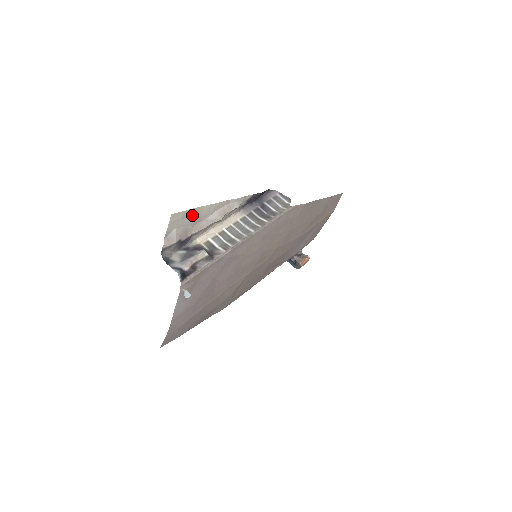
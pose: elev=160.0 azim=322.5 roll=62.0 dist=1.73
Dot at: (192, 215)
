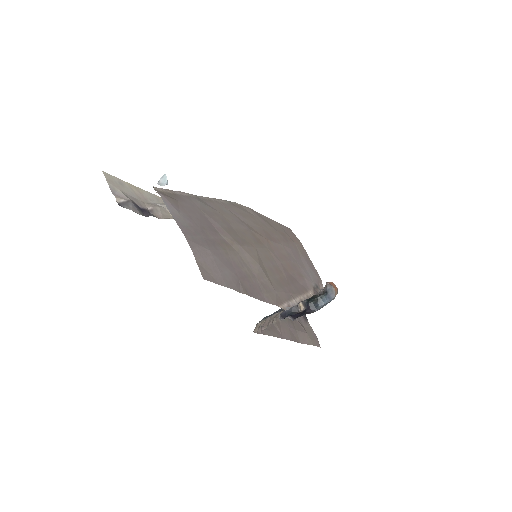
Dot at: (132, 190)
